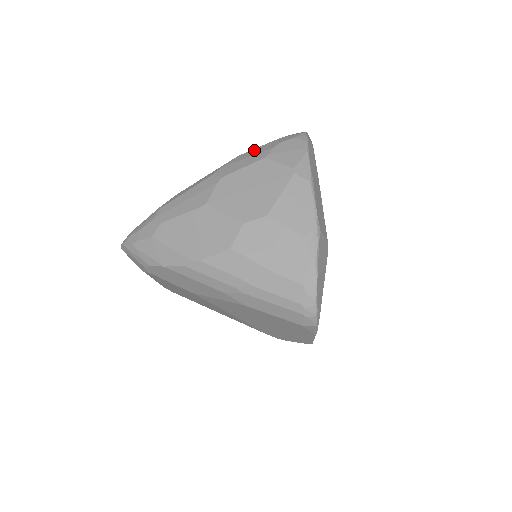
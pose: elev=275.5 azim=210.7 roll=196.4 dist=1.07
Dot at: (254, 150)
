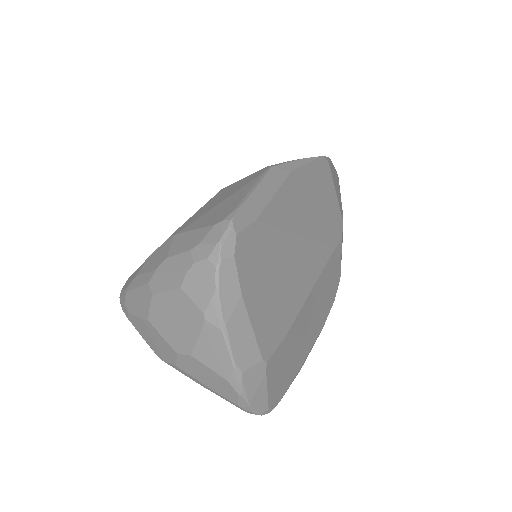
Dot at: (176, 259)
